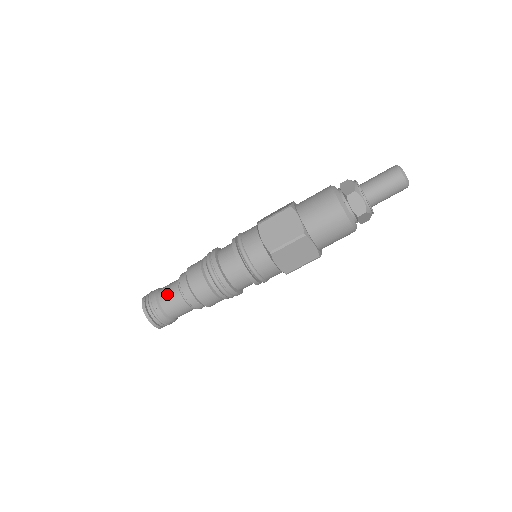
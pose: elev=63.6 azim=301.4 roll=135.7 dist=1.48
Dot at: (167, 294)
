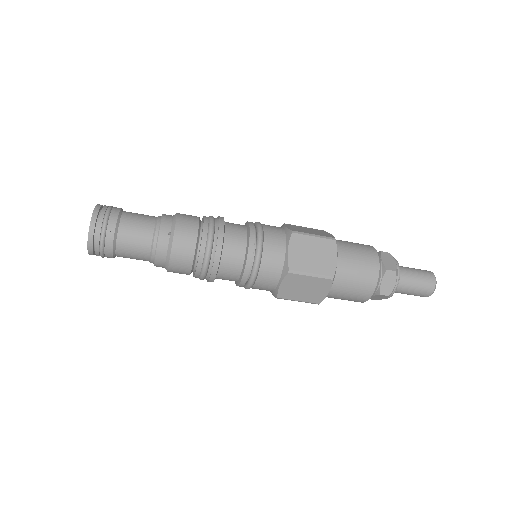
Dot at: (131, 249)
